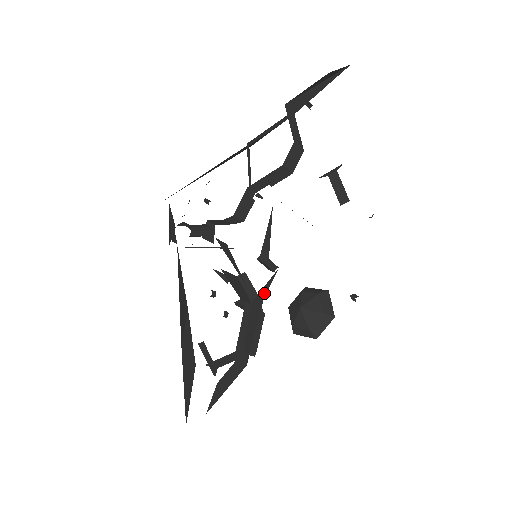
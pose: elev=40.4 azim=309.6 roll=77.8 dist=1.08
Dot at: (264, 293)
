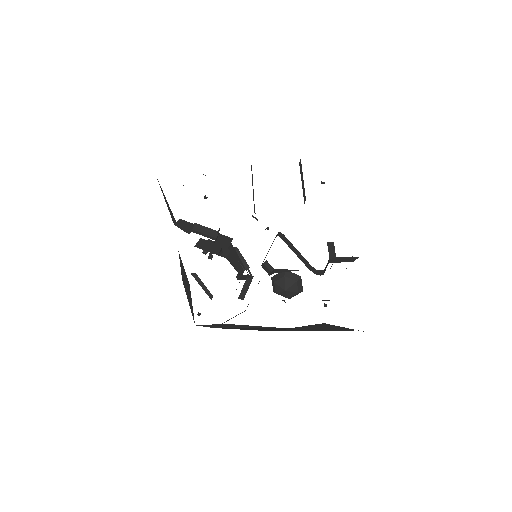
Dot at: occluded
